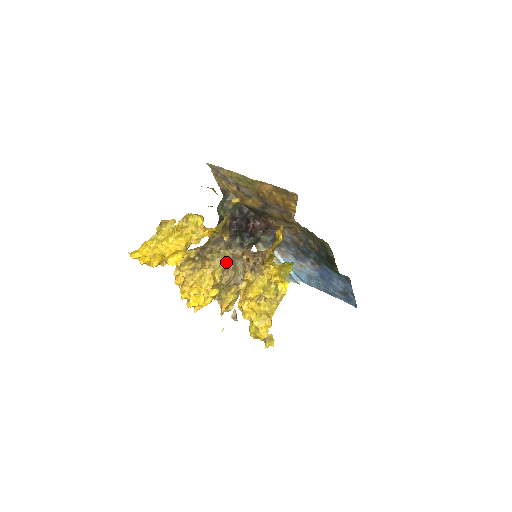
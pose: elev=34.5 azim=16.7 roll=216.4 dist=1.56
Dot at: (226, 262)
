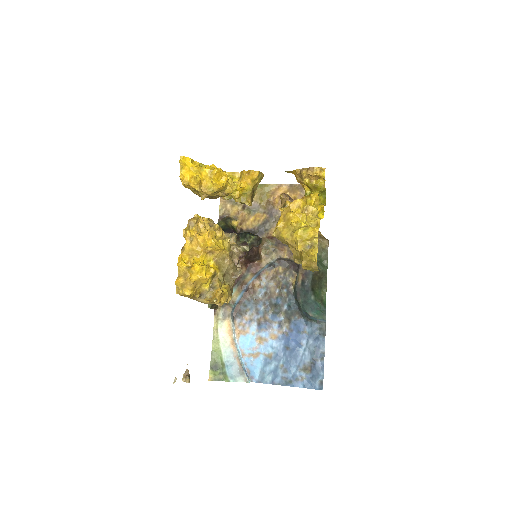
Dot at: occluded
